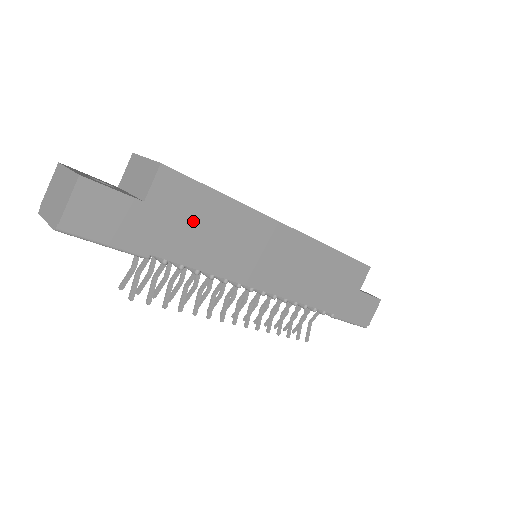
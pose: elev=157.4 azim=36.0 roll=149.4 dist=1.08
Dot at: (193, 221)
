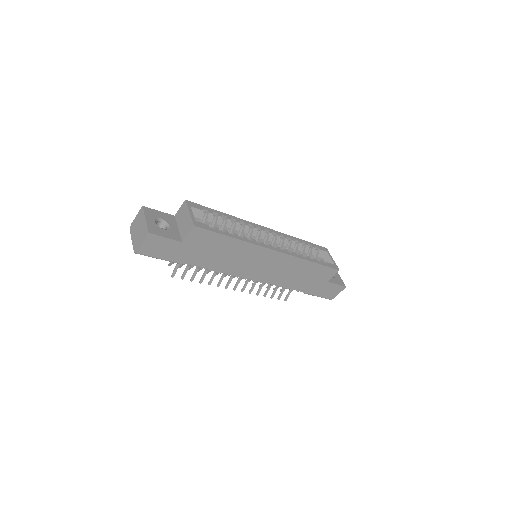
Dot at: (211, 249)
